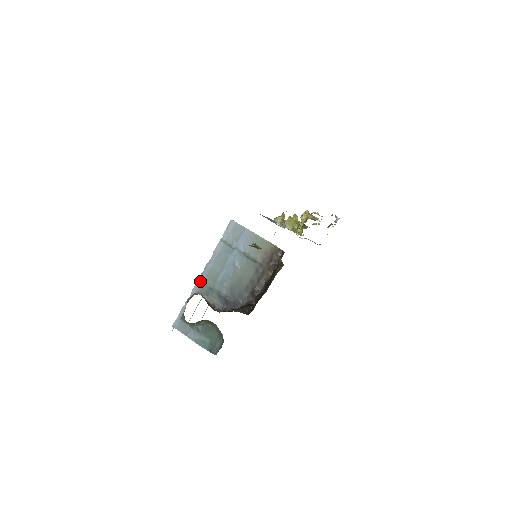
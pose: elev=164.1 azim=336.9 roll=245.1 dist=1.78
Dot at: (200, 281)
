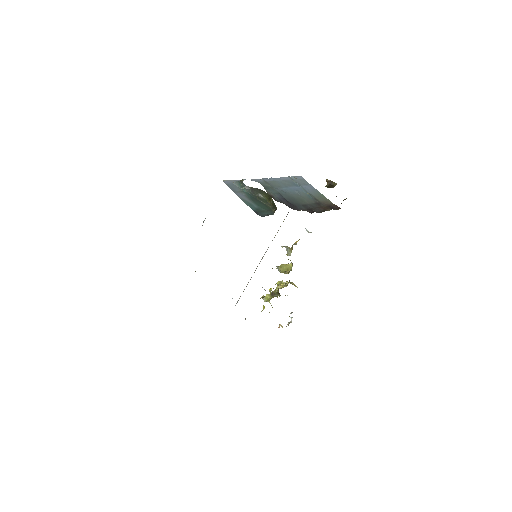
Dot at: (263, 180)
